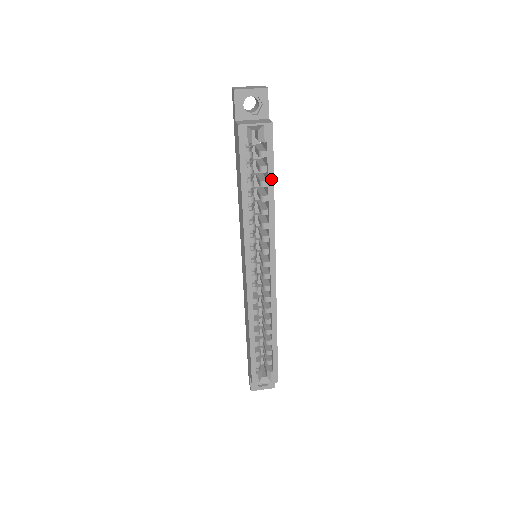
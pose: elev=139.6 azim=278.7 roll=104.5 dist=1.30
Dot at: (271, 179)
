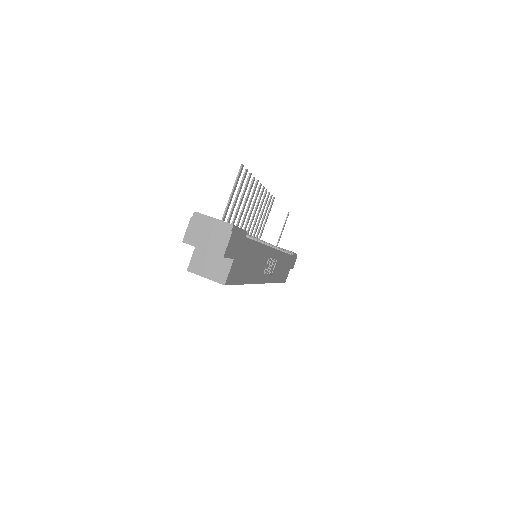
Dot at: occluded
